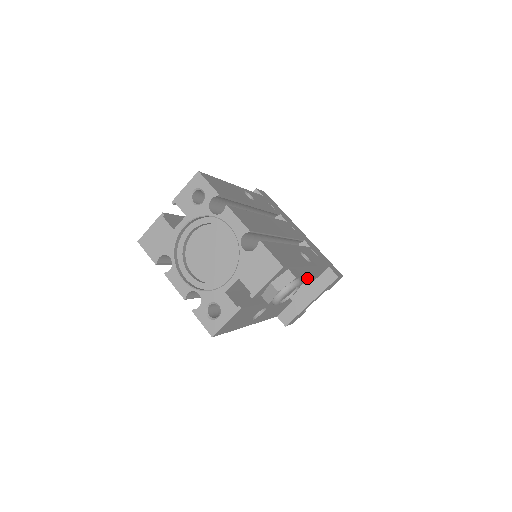
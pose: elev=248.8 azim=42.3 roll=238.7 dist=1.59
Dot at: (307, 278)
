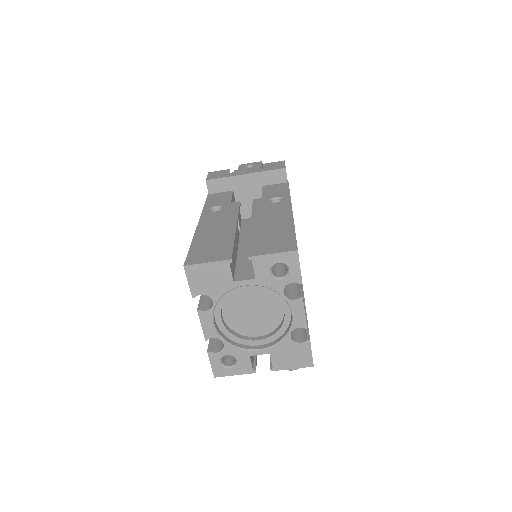
Dot at: occluded
